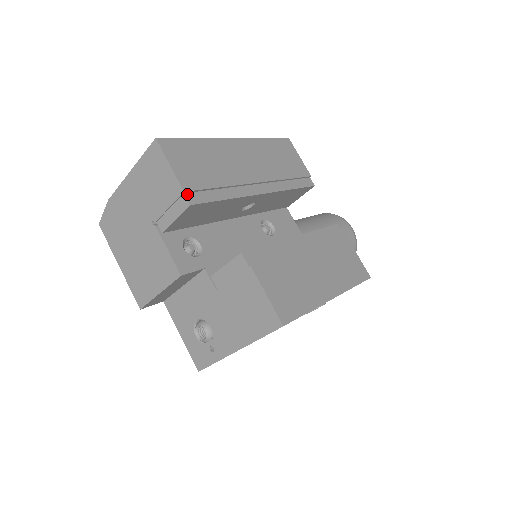
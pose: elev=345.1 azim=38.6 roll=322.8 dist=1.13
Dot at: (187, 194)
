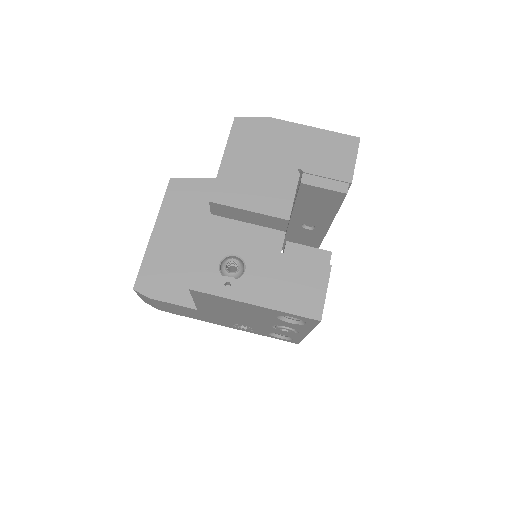
Dot at: (348, 186)
